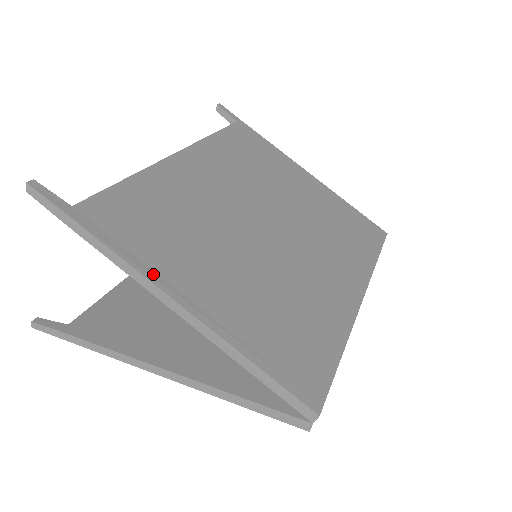
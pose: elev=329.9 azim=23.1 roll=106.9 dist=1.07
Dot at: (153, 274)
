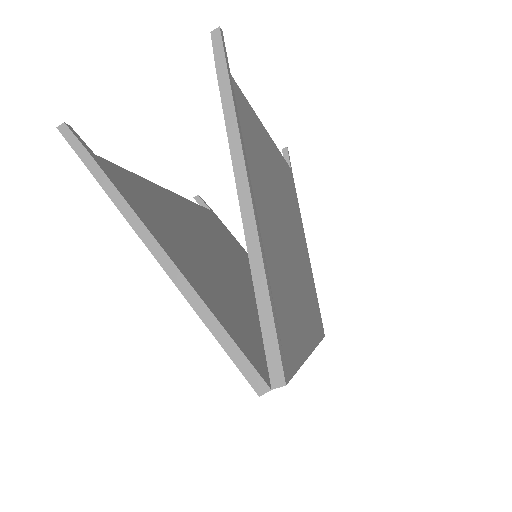
Dot at: (248, 171)
